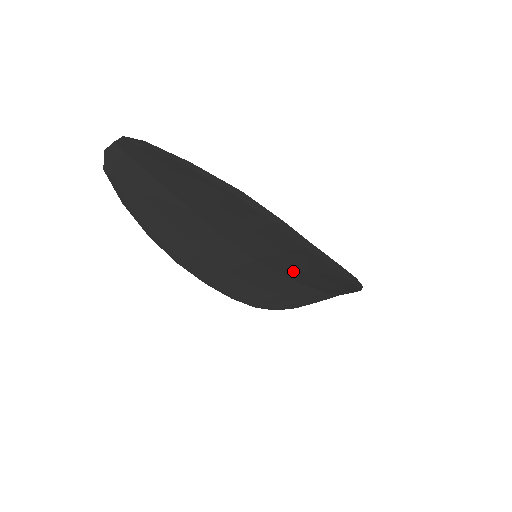
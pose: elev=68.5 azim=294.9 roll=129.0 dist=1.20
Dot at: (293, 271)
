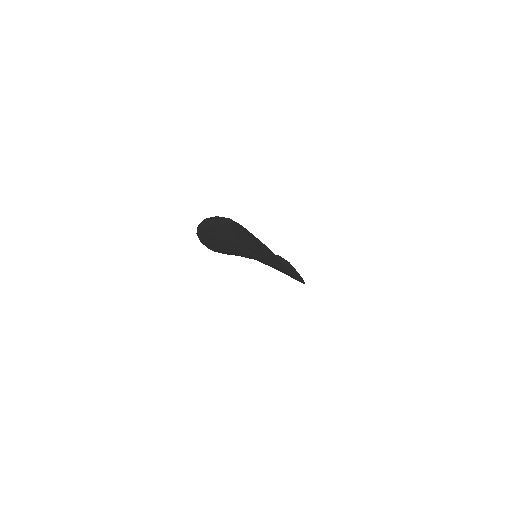
Dot at: occluded
